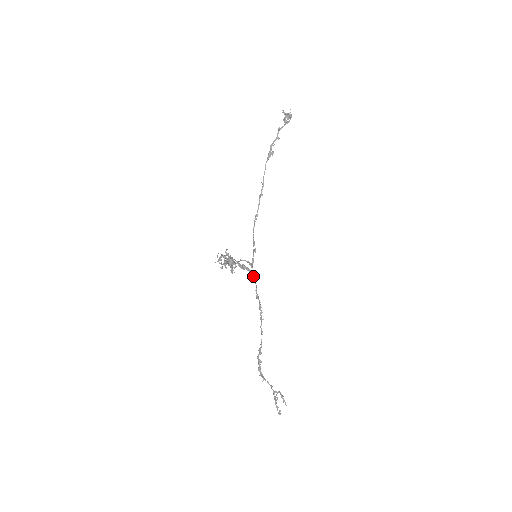
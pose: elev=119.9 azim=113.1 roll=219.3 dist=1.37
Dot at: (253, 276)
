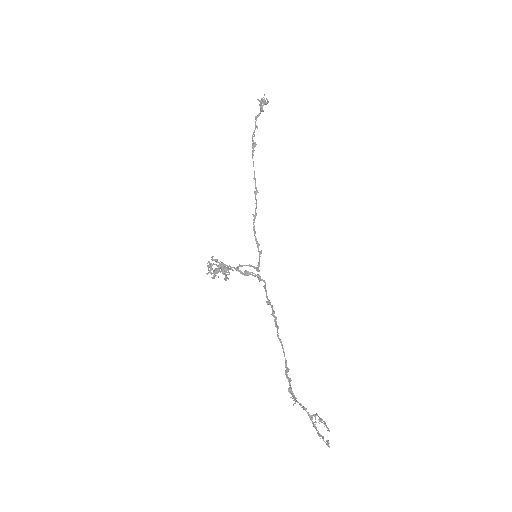
Dot at: (261, 280)
